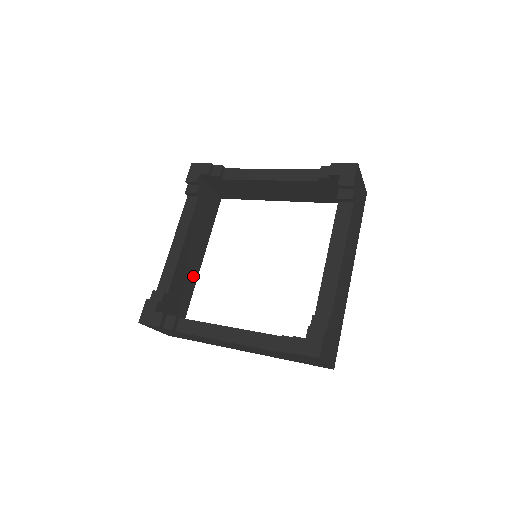
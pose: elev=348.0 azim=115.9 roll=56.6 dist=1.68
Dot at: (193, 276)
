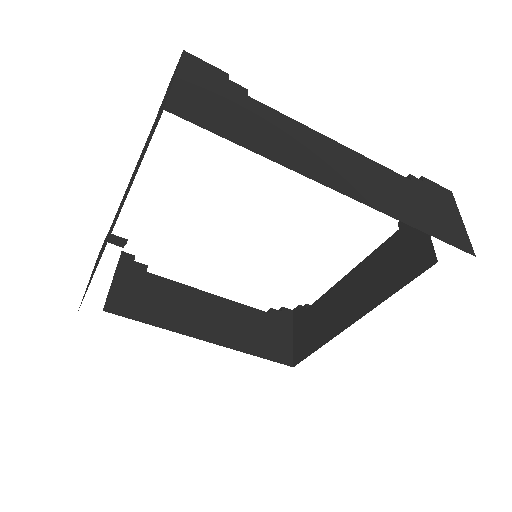
Dot at: occluded
